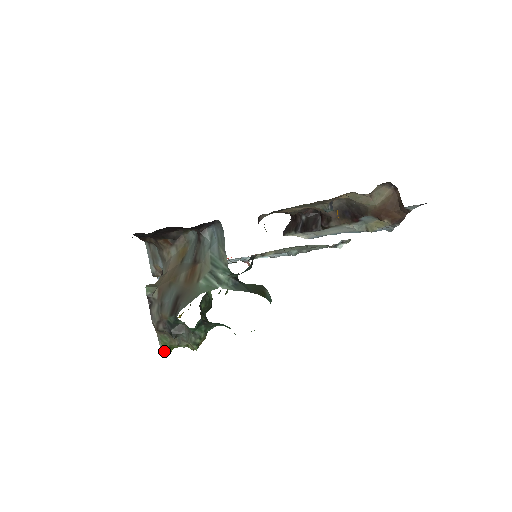
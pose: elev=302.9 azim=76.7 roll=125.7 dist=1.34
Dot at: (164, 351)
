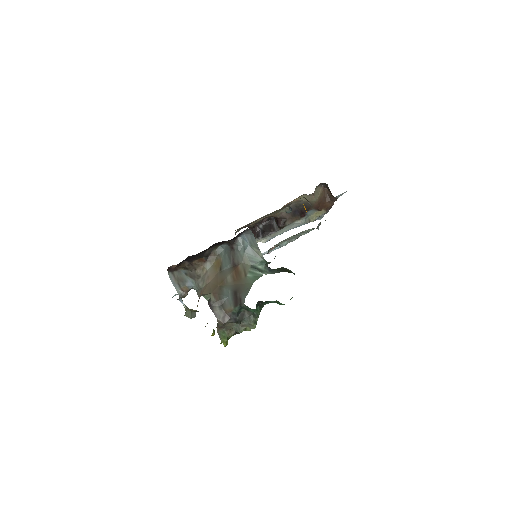
Dot at: (225, 343)
